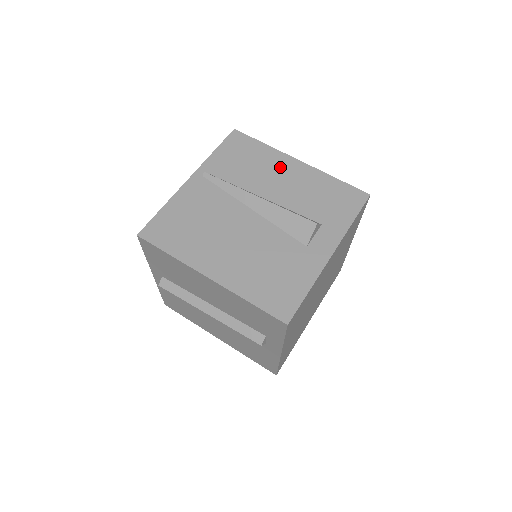
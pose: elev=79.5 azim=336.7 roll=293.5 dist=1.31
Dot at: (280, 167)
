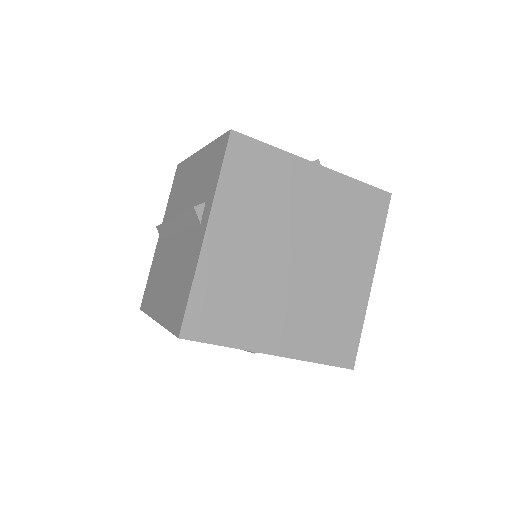
Dot at: occluded
